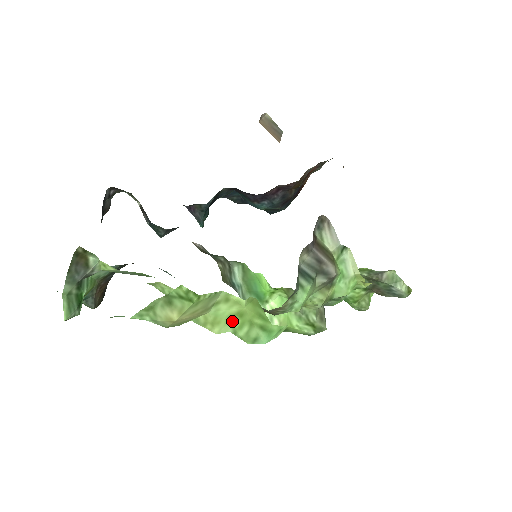
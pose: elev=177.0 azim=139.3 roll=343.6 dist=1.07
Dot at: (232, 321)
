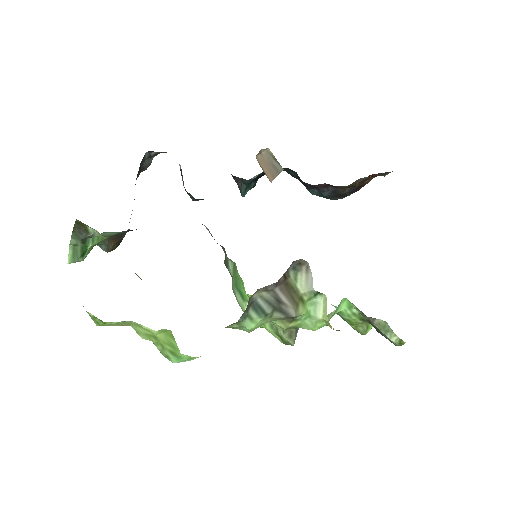
Dot at: (150, 337)
